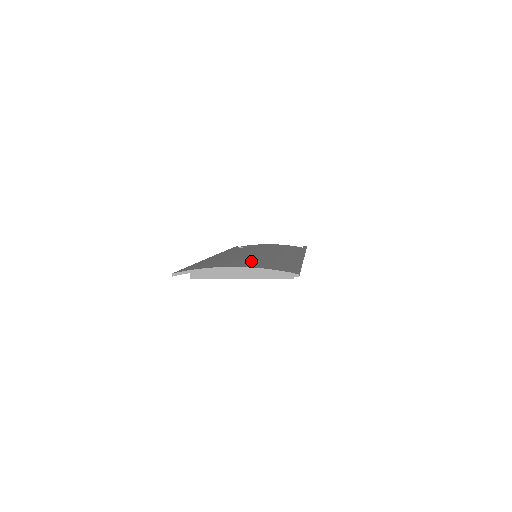
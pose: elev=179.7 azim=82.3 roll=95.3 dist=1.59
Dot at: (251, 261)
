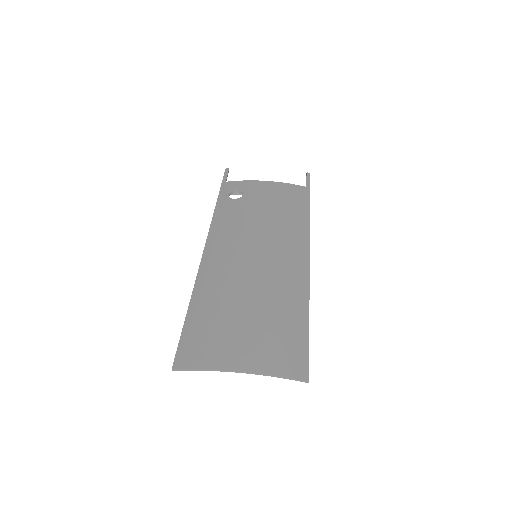
Dot at: (255, 328)
